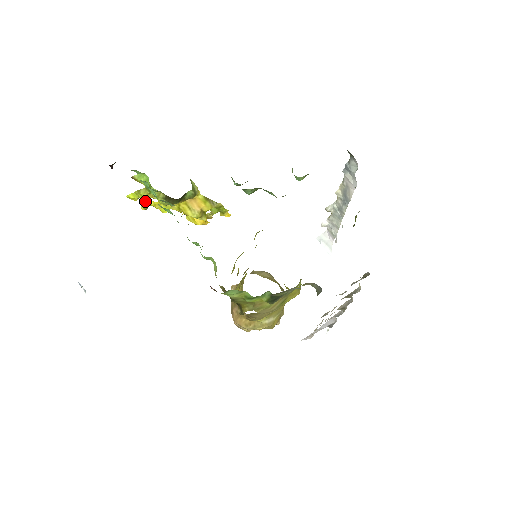
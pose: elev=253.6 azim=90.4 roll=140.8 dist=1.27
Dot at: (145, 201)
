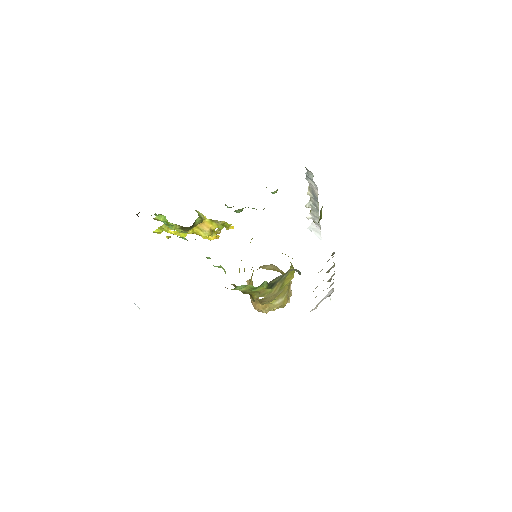
Dot at: (168, 232)
